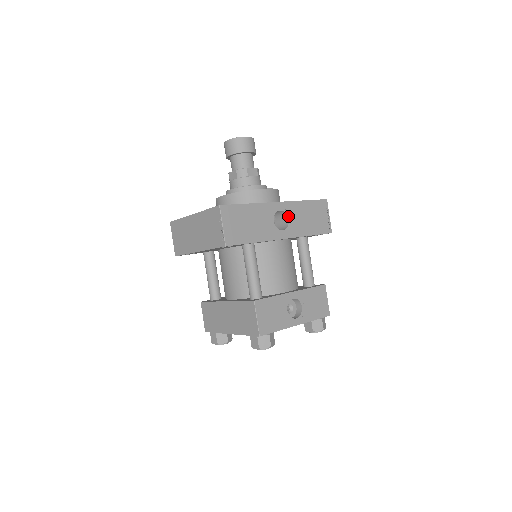
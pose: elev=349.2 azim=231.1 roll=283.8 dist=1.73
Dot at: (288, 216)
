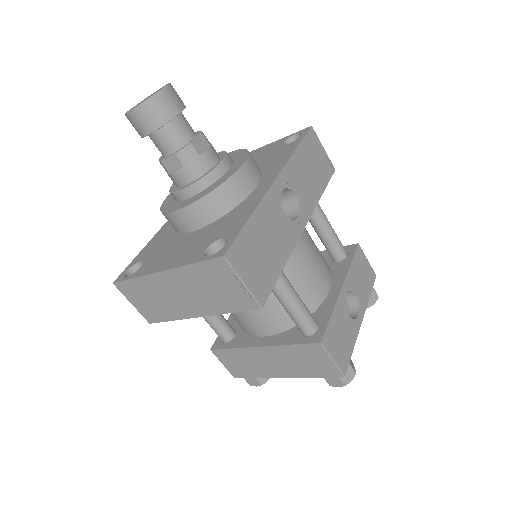
Dot at: (293, 190)
